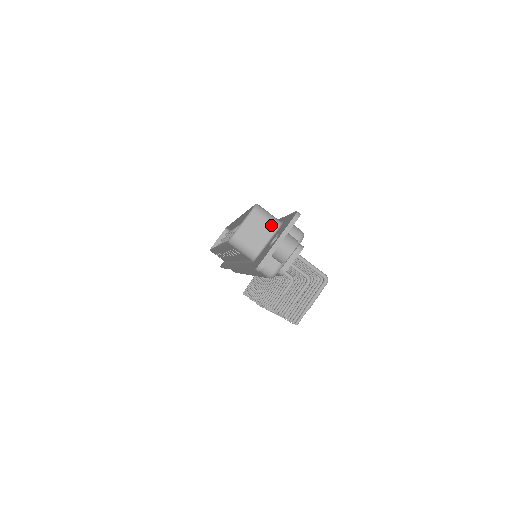
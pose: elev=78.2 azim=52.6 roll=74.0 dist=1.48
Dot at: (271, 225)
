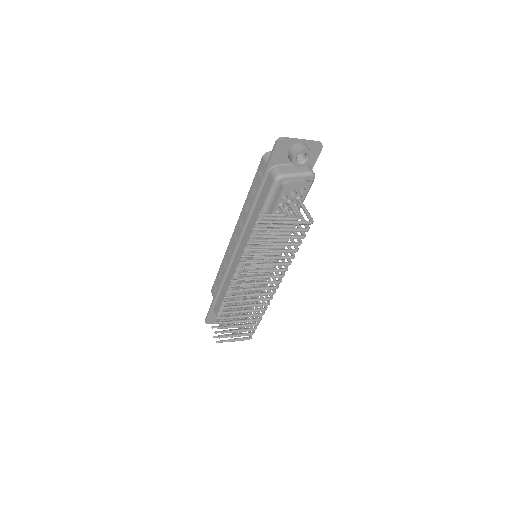
Dot at: occluded
